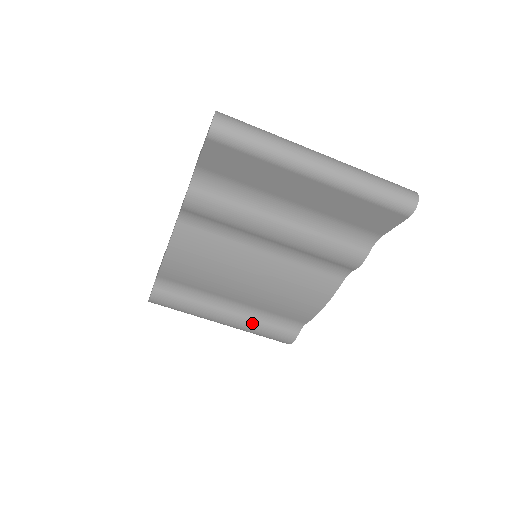
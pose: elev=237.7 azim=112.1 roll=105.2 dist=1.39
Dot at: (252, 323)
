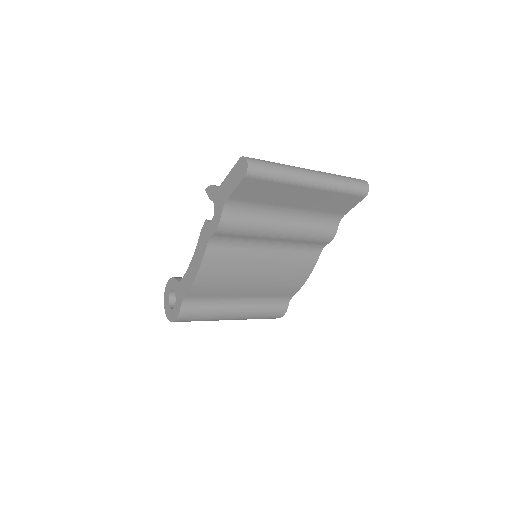
Dot at: (256, 310)
